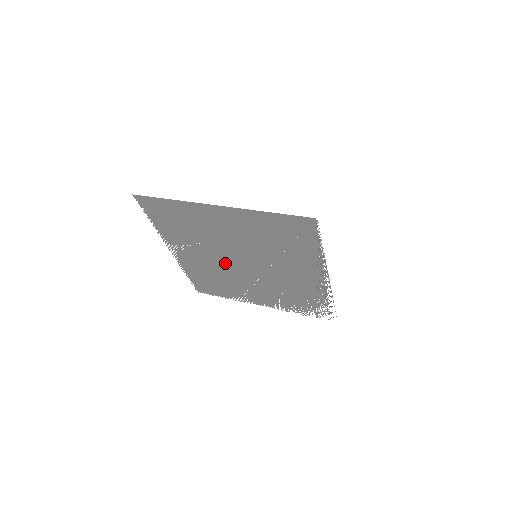
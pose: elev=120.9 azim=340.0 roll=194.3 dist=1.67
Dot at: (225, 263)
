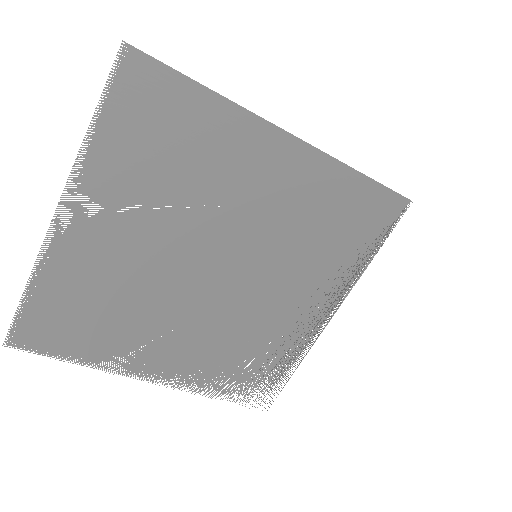
Dot at: (173, 265)
